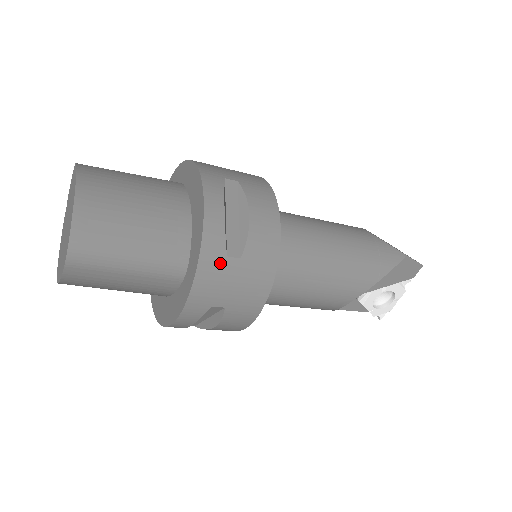
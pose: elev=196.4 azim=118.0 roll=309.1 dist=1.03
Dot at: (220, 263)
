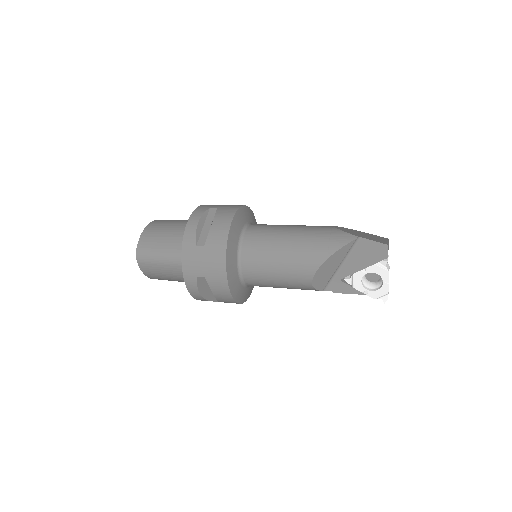
Dot at: (193, 250)
